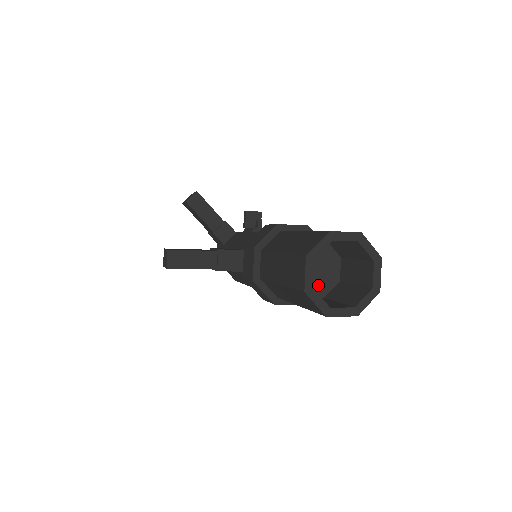
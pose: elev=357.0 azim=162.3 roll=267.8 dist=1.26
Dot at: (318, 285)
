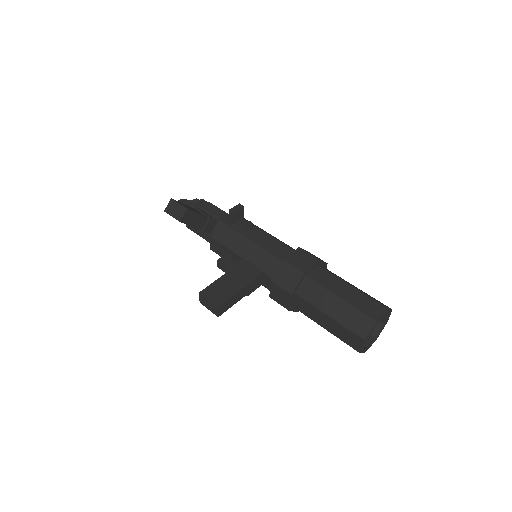
Dot at: occluded
